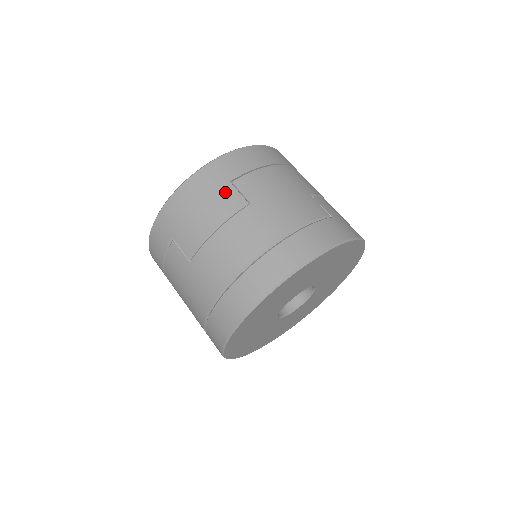
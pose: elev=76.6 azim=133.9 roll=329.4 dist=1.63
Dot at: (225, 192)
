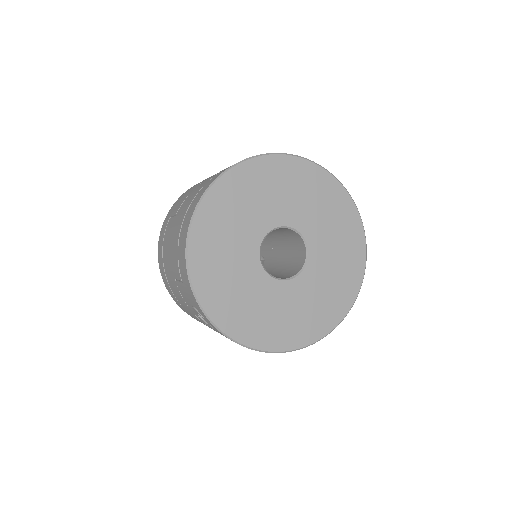
Dot at: occluded
